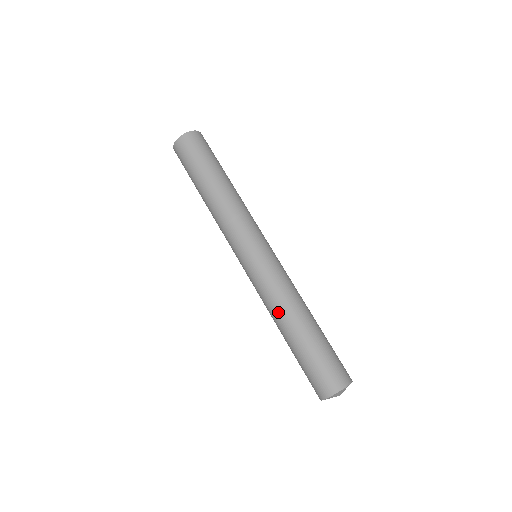
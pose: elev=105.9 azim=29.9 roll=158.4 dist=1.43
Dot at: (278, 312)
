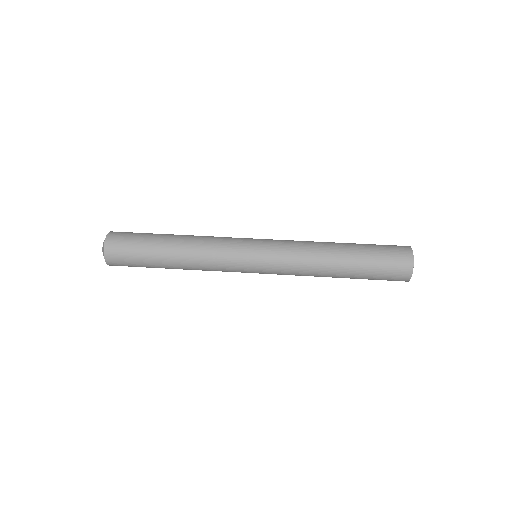
Dot at: (318, 267)
